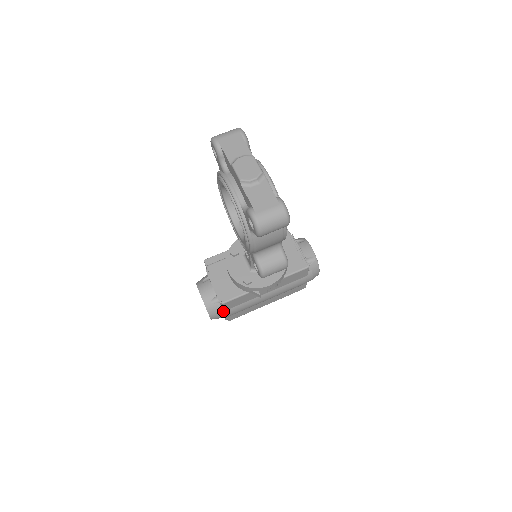
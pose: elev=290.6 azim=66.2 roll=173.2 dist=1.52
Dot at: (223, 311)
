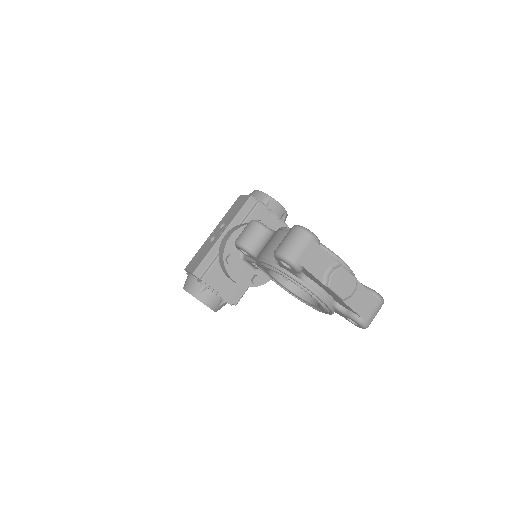
Dot at: occluded
